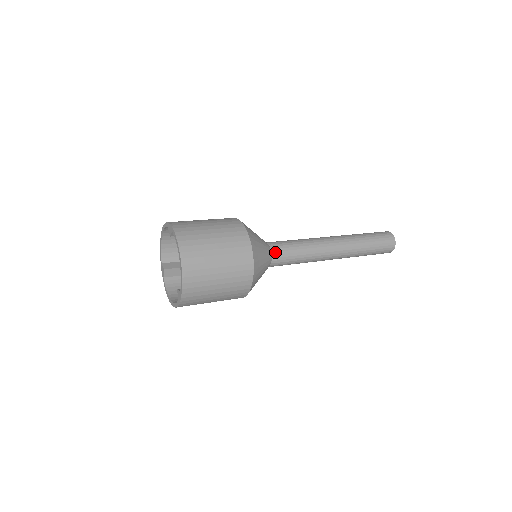
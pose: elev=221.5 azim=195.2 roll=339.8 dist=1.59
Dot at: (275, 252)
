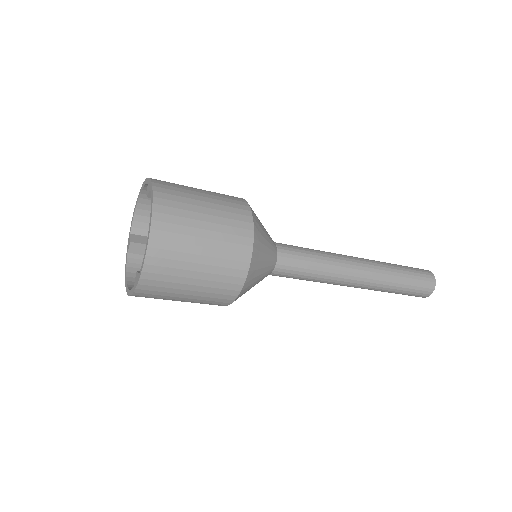
Dot at: (282, 257)
